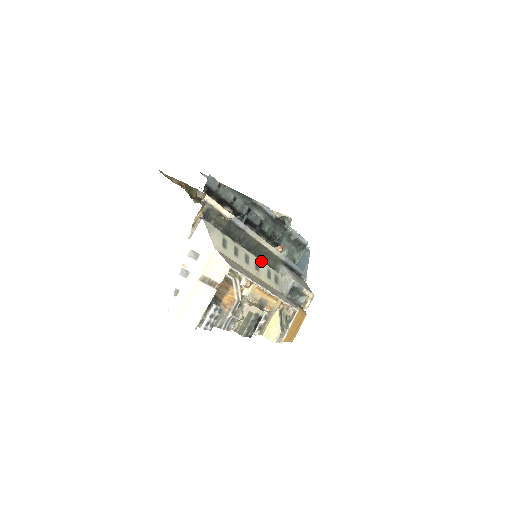
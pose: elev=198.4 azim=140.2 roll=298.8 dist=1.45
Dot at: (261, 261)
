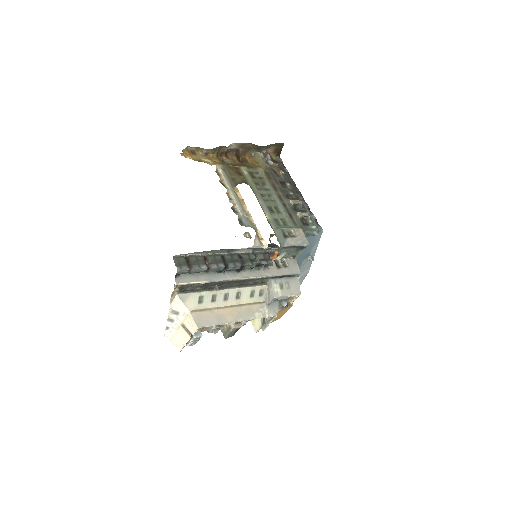
Dot at: (244, 288)
